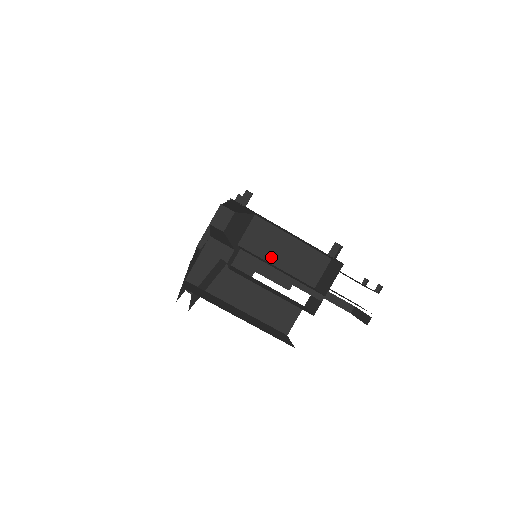
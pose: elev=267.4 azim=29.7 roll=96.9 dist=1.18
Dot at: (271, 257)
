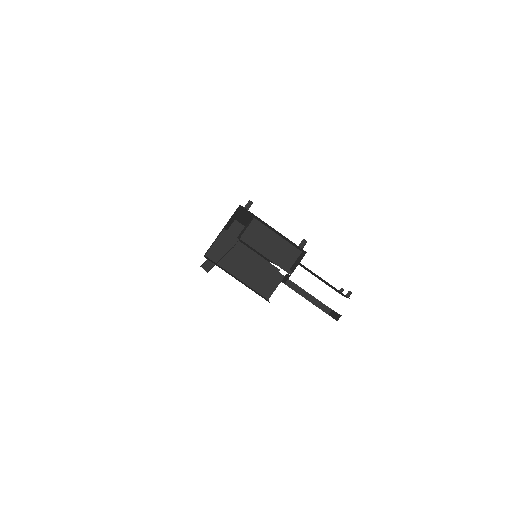
Dot at: (262, 246)
